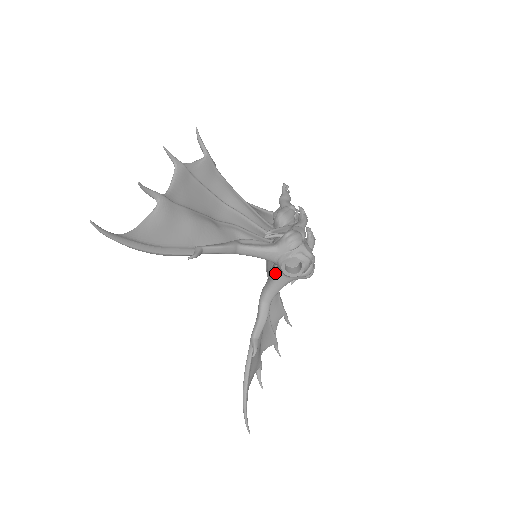
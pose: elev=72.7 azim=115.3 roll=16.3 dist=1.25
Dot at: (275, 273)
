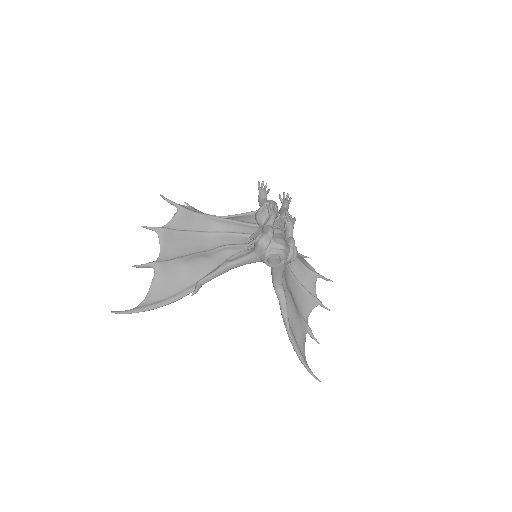
Dot at: occluded
